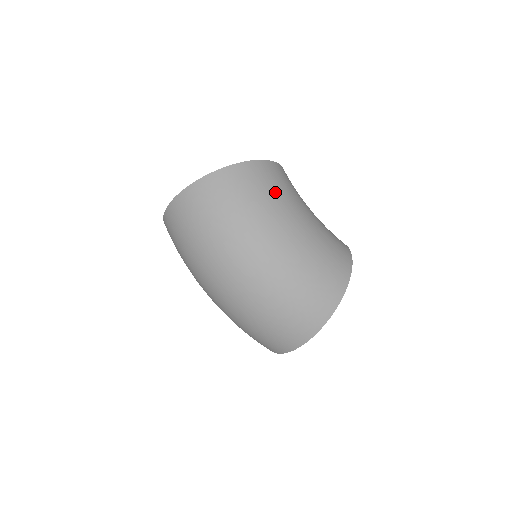
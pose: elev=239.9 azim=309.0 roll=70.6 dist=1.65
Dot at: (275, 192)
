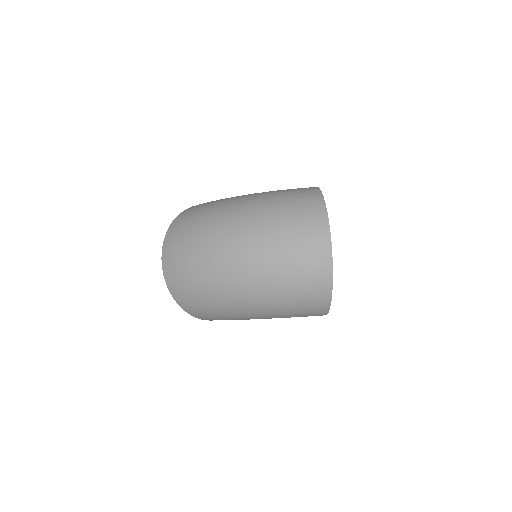
Dot at: occluded
